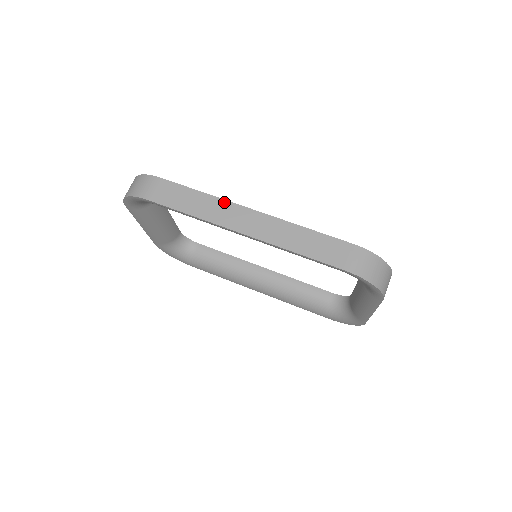
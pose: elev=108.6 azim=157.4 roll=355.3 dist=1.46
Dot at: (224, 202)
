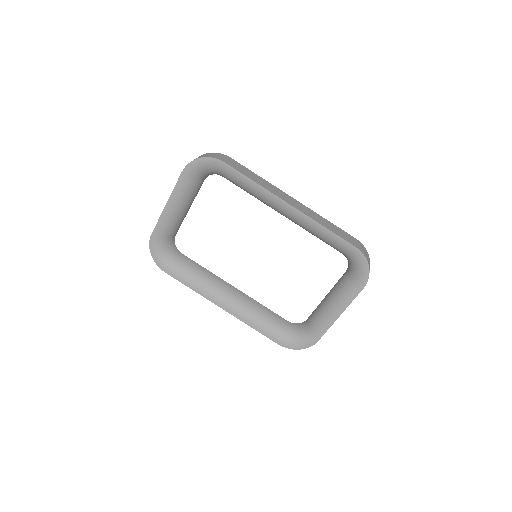
Dot at: (275, 187)
